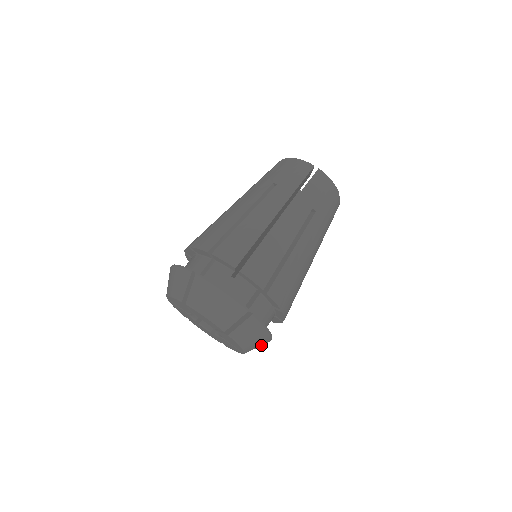
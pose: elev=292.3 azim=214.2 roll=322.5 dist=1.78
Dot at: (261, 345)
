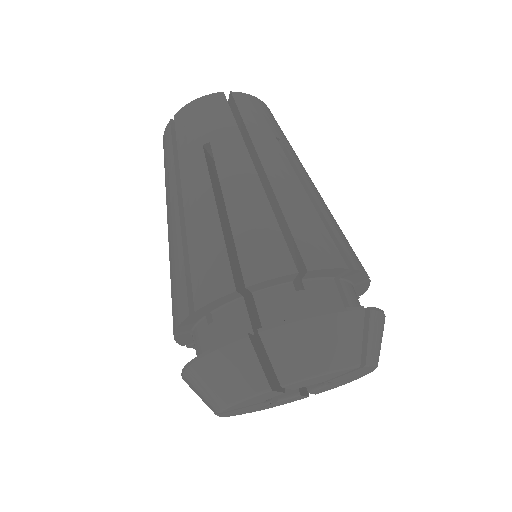
Dot at: occluded
